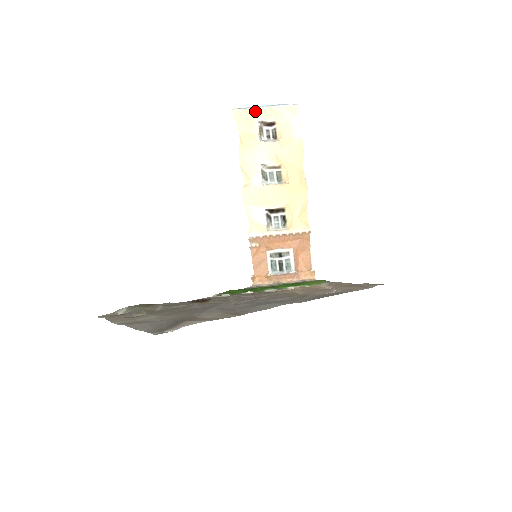
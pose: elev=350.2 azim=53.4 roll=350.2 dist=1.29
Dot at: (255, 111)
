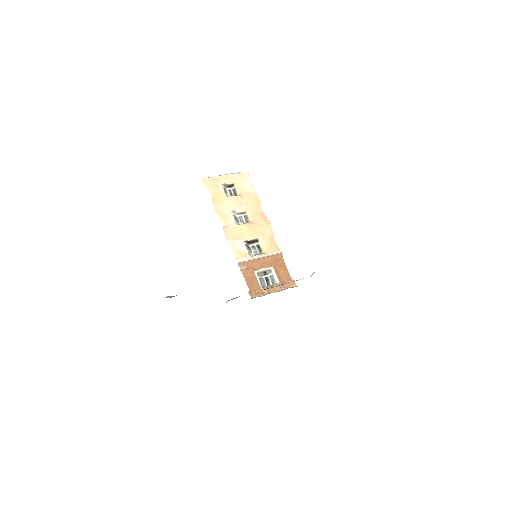
Dot at: (218, 178)
